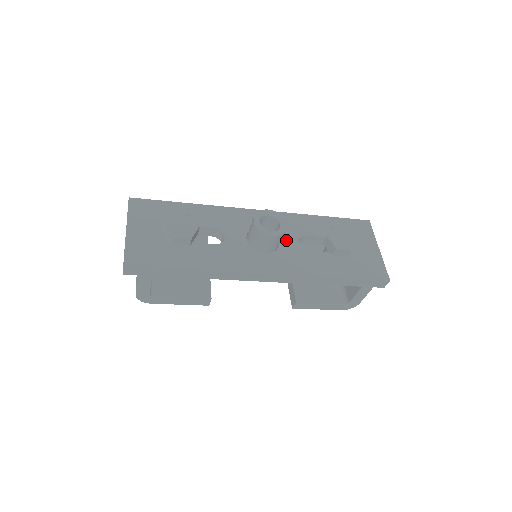
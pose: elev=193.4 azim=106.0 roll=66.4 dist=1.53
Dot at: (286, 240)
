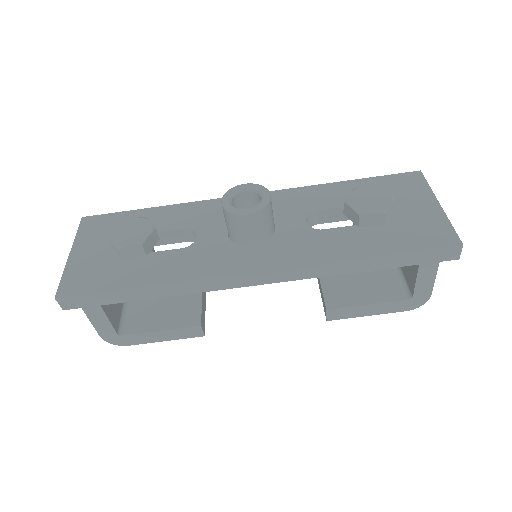
Dot at: (286, 222)
